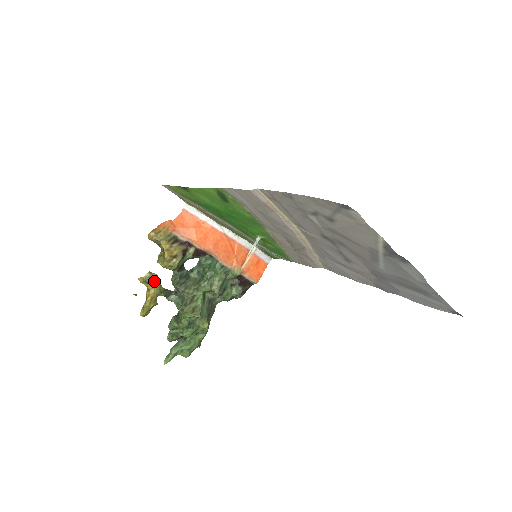
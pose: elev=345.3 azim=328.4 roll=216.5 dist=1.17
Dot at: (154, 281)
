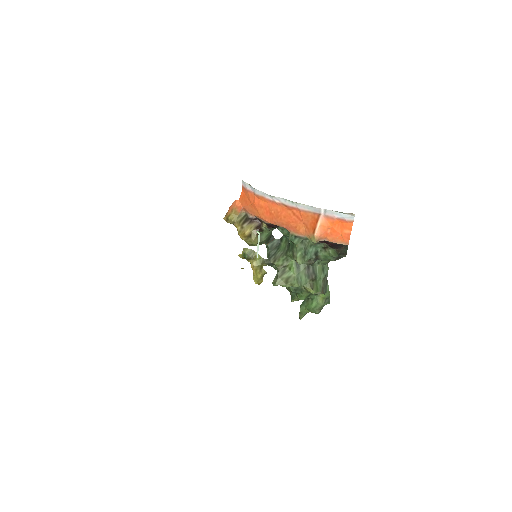
Dot at: (250, 256)
